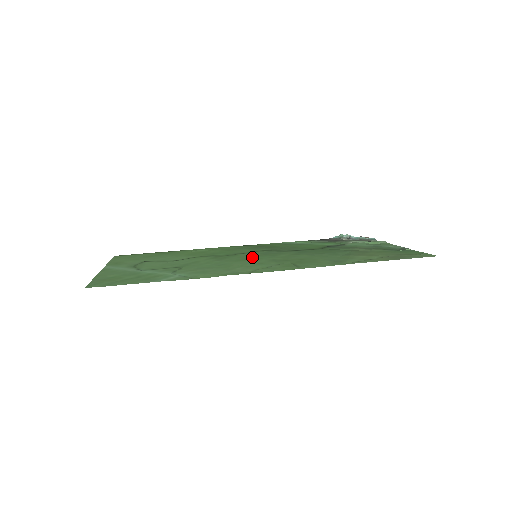
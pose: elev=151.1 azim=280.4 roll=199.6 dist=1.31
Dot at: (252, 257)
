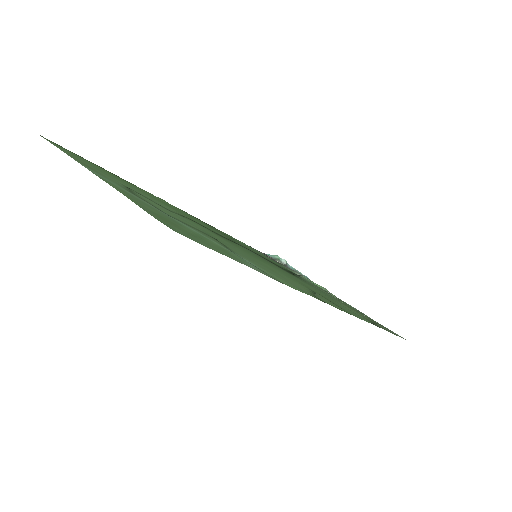
Dot at: occluded
